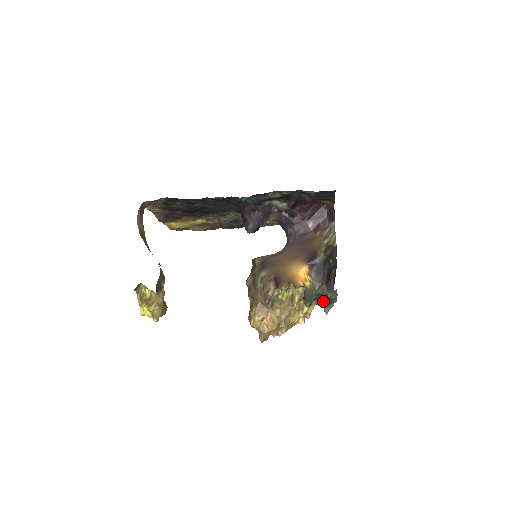
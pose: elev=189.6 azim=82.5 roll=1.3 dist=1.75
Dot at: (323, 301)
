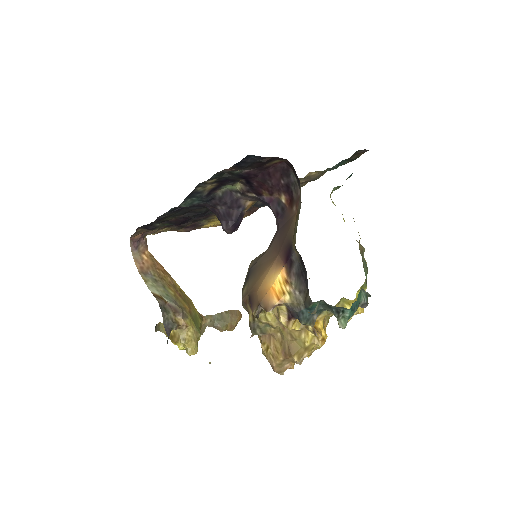
Dot at: (331, 311)
